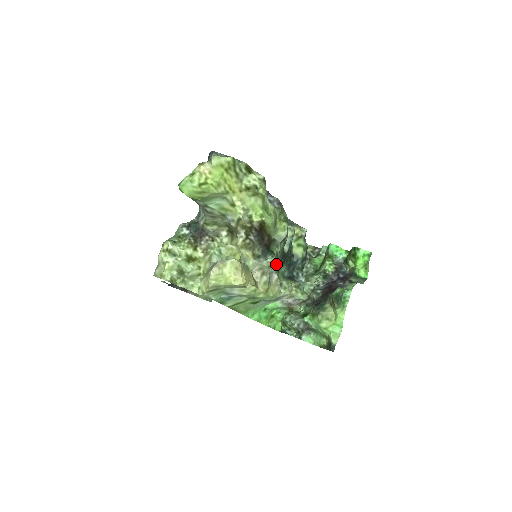
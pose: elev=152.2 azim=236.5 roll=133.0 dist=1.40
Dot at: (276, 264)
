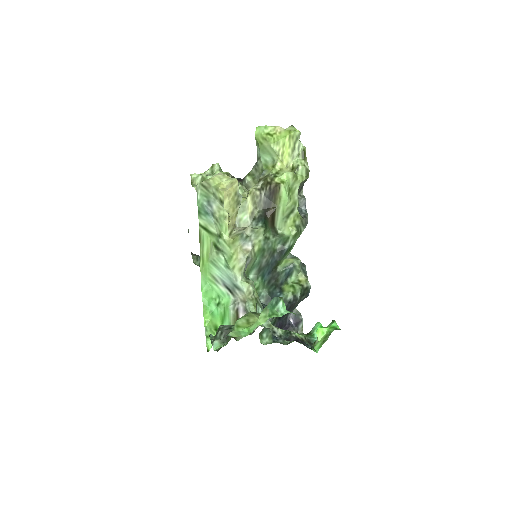
Dot at: (260, 241)
